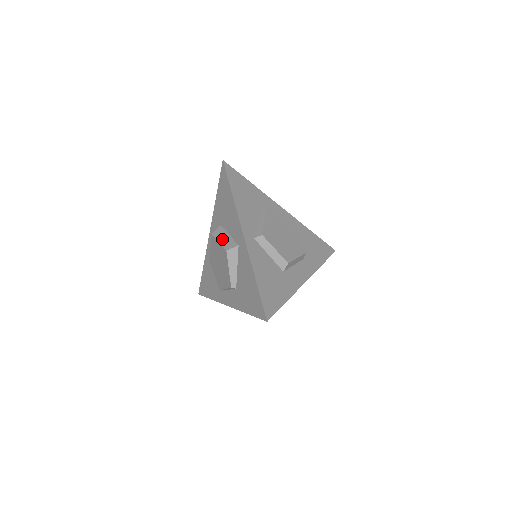
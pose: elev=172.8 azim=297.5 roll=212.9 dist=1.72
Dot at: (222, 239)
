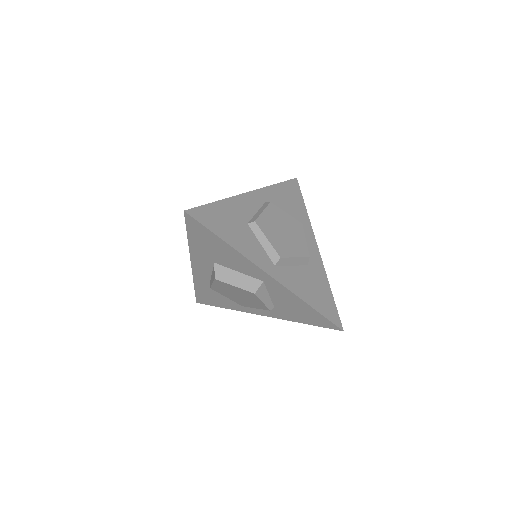
Dot at: (235, 281)
